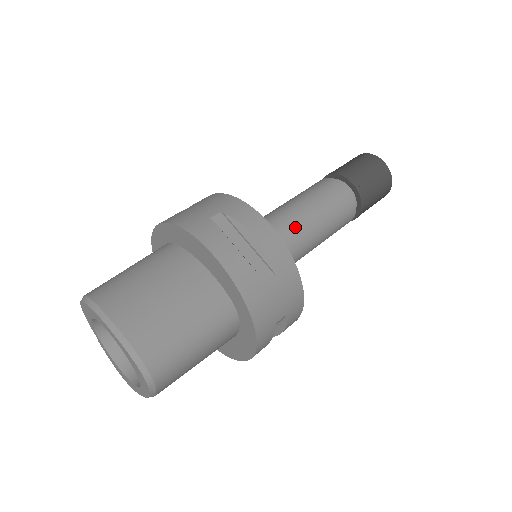
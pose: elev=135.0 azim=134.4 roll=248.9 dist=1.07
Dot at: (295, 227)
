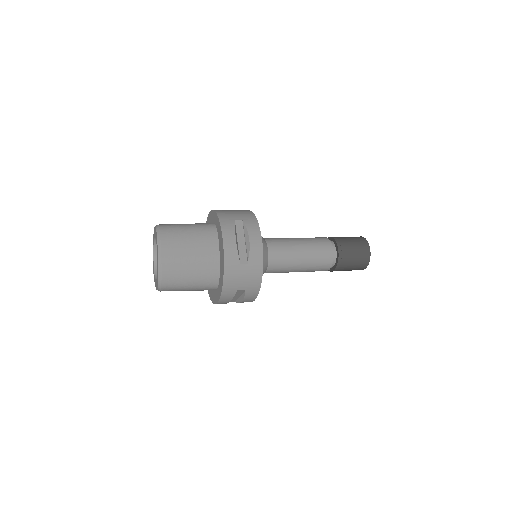
Dot at: occluded
